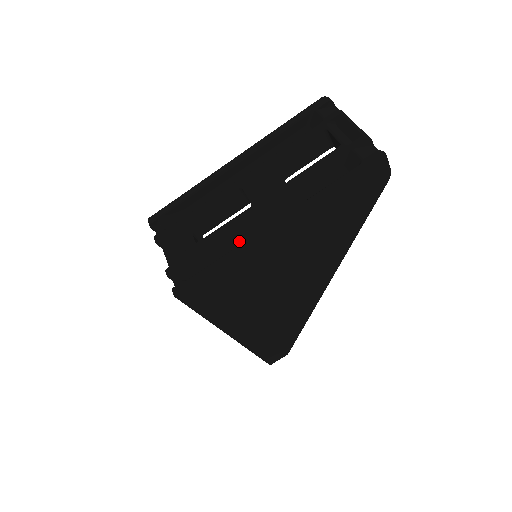
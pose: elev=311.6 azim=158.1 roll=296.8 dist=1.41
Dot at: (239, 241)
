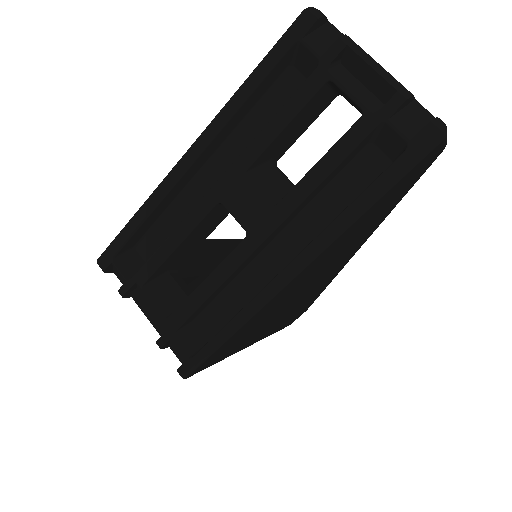
Dot at: (243, 284)
